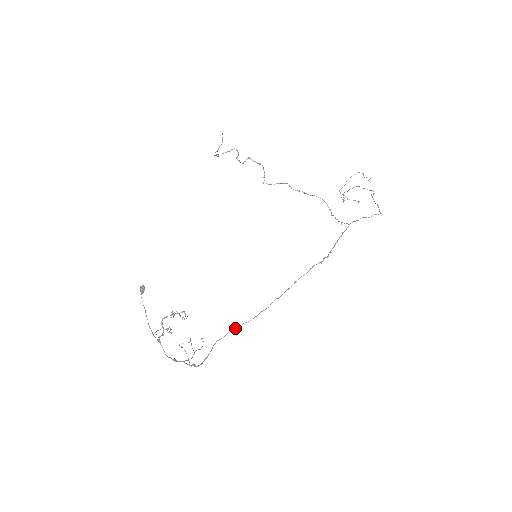
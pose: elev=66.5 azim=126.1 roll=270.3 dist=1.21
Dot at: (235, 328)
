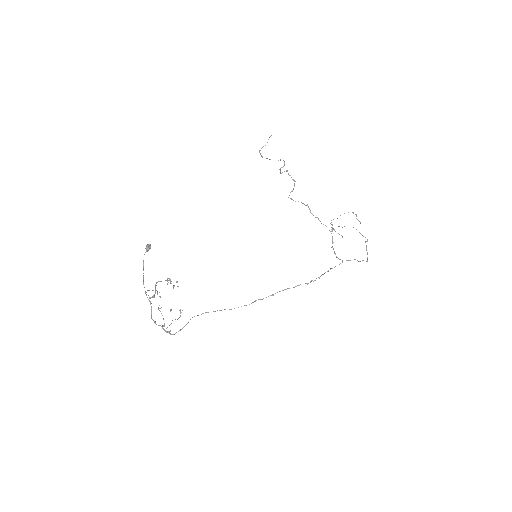
Dot at: (213, 311)
